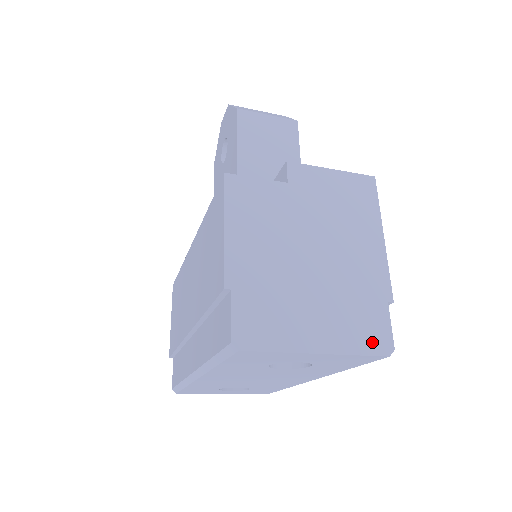
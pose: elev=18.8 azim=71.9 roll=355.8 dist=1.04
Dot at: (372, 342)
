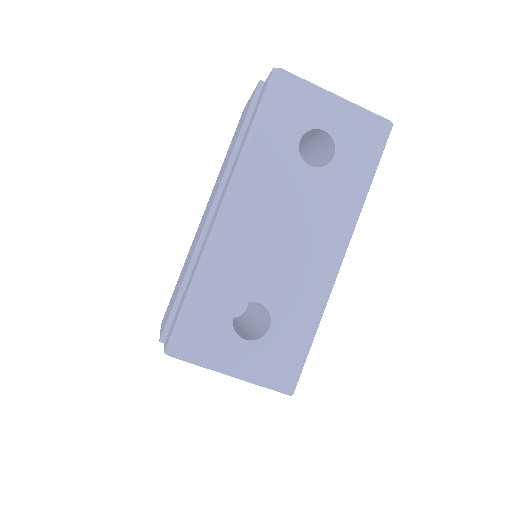
Dot at: occluded
